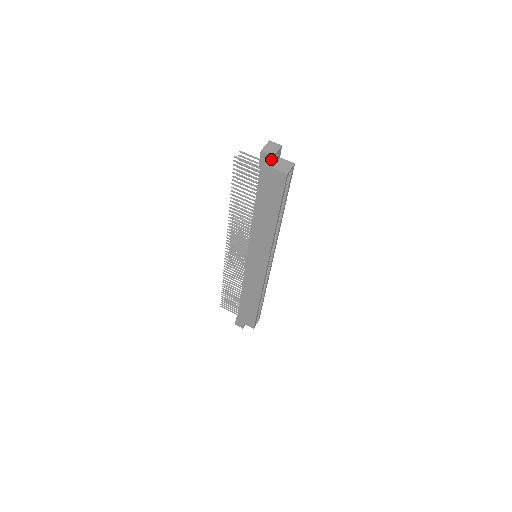
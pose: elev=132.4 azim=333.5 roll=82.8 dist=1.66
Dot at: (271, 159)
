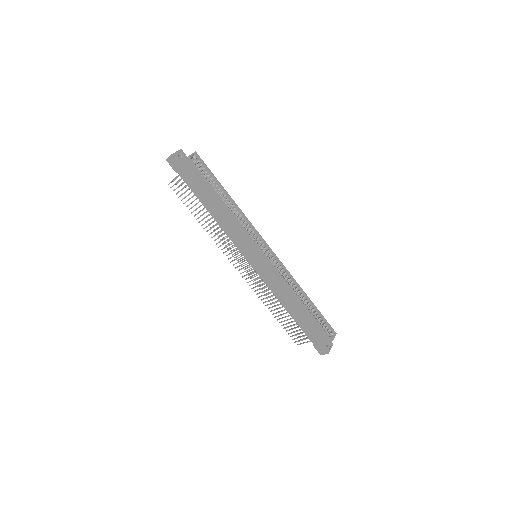
Dot at: (173, 159)
